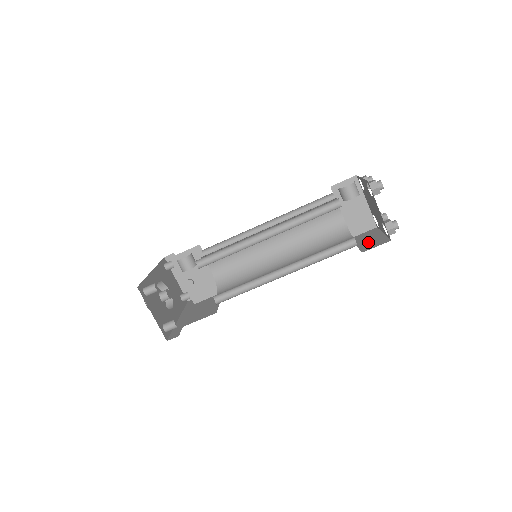
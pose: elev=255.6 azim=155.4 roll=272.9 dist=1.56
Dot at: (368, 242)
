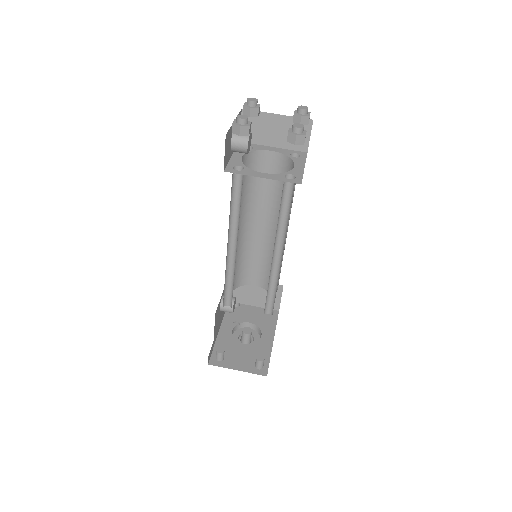
Dot at: occluded
